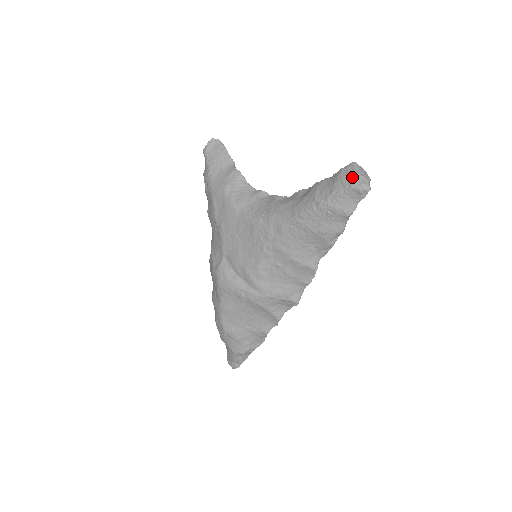
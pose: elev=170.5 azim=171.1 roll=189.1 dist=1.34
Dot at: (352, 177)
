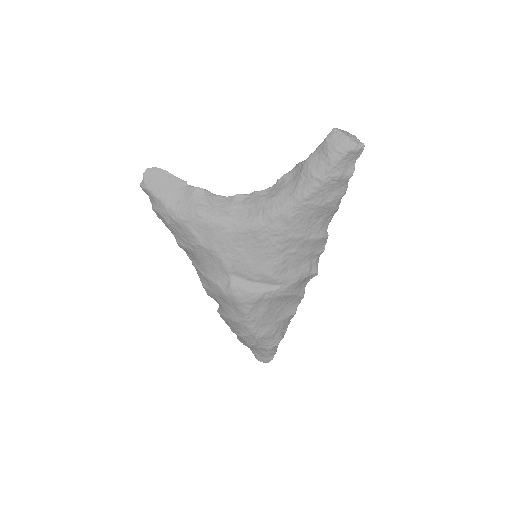
Dot at: (344, 142)
